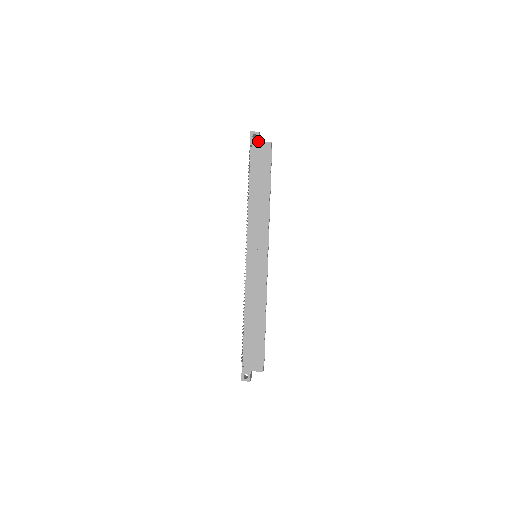
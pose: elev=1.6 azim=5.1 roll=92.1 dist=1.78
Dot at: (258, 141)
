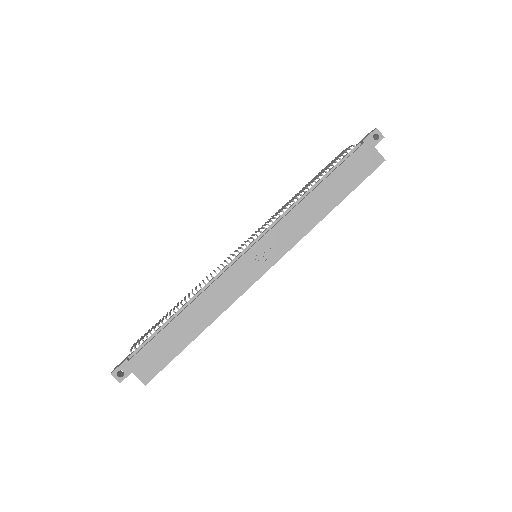
Dot at: (374, 145)
